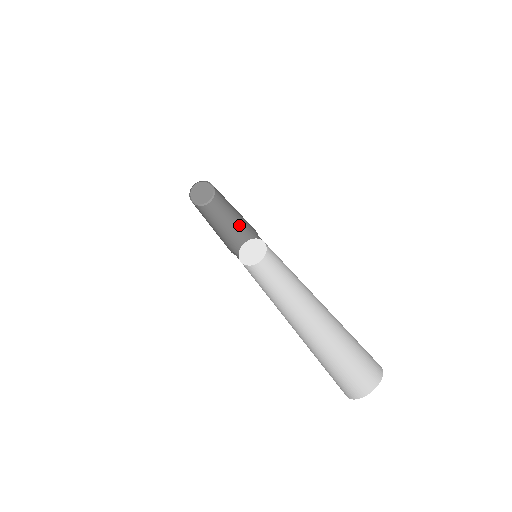
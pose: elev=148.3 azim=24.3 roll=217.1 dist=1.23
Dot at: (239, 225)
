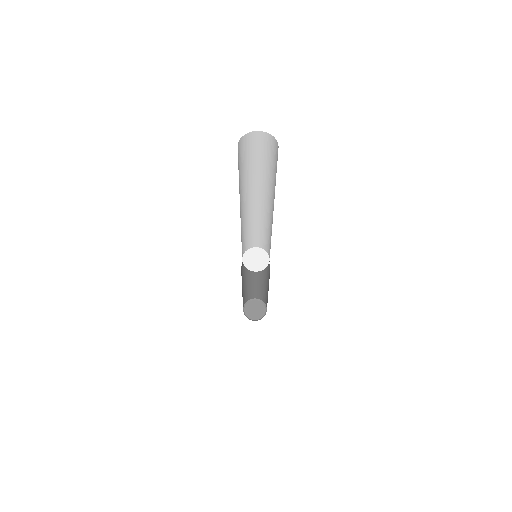
Dot at: occluded
